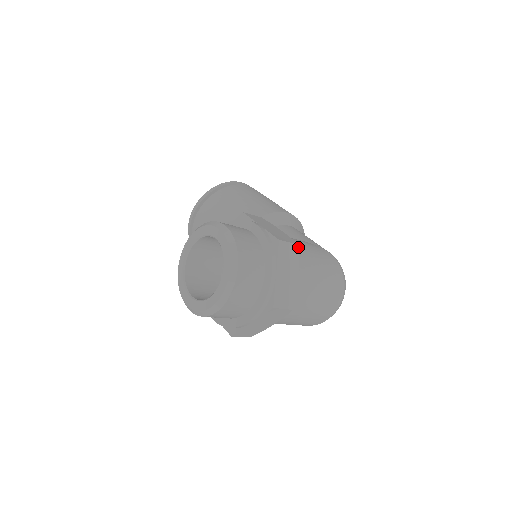
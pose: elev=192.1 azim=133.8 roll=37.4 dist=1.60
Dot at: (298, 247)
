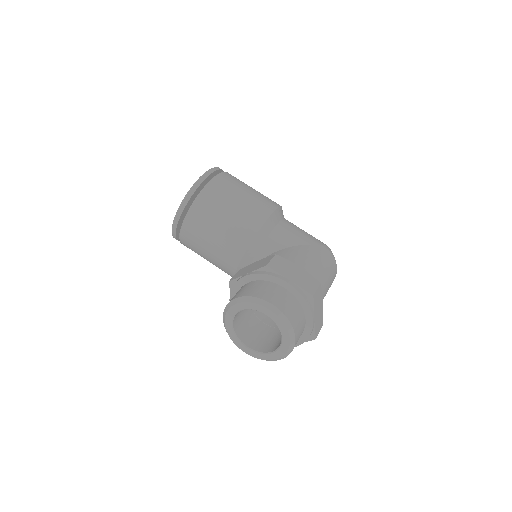
Dot at: (311, 270)
